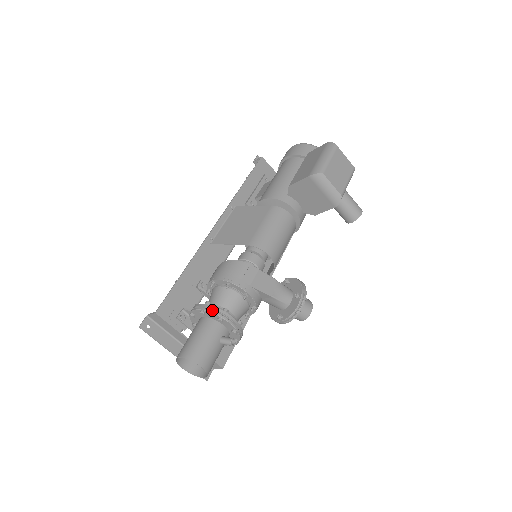
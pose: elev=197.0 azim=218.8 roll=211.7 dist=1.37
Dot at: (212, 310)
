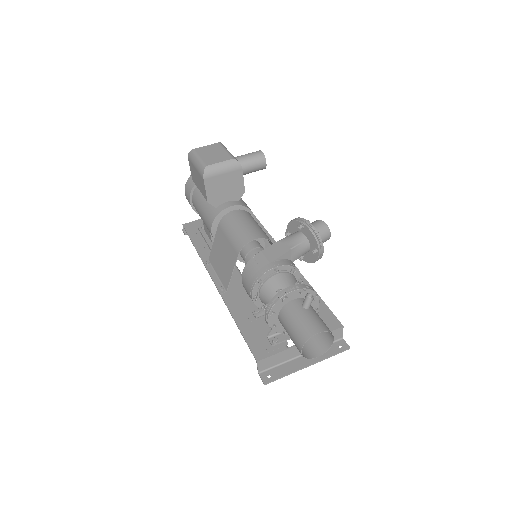
Dot at: (273, 303)
